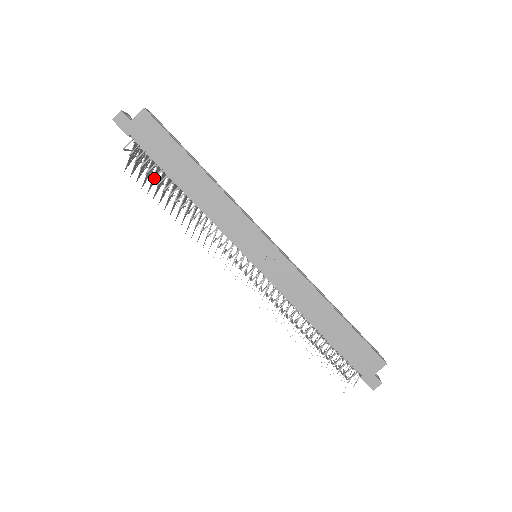
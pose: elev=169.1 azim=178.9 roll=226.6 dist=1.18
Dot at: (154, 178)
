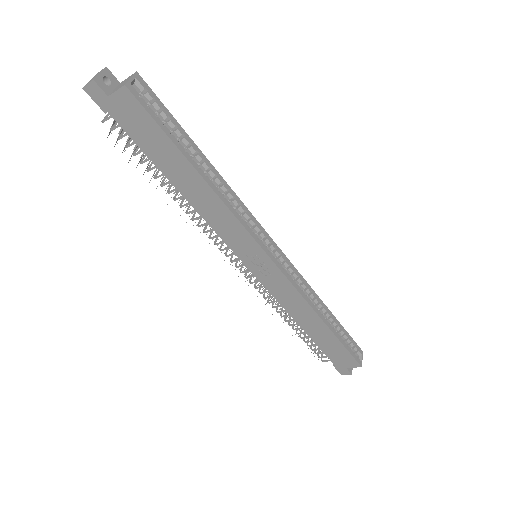
Dot at: (144, 156)
